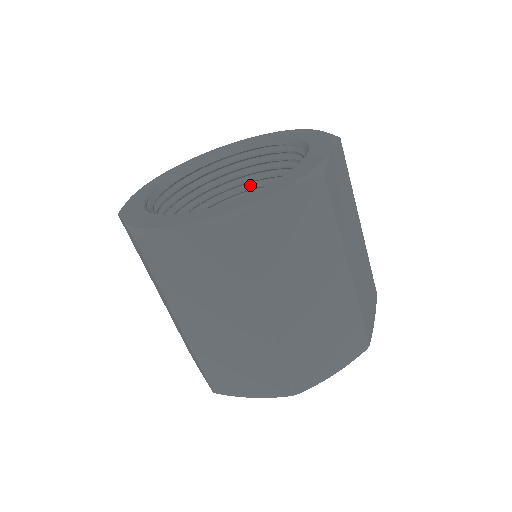
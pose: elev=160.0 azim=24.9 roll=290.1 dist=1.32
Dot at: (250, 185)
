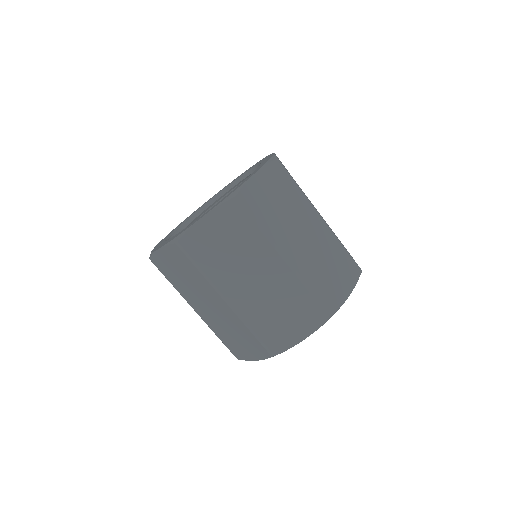
Dot at: occluded
